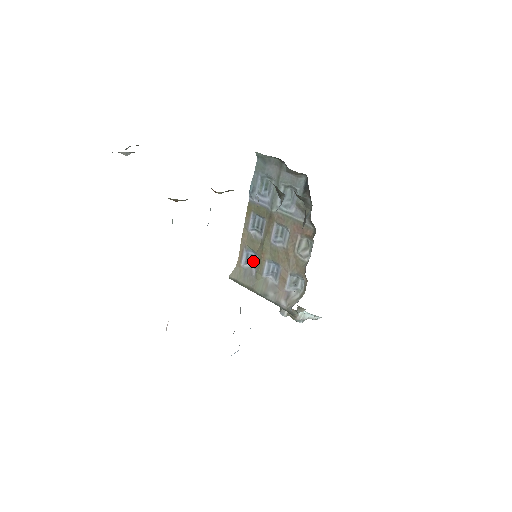
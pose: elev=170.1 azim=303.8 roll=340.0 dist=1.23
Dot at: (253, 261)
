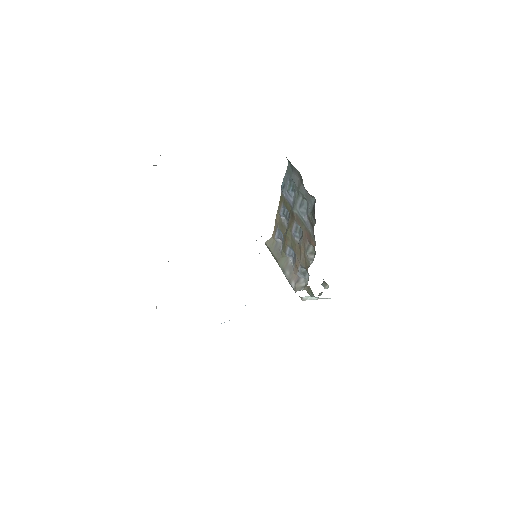
Dot at: (282, 240)
